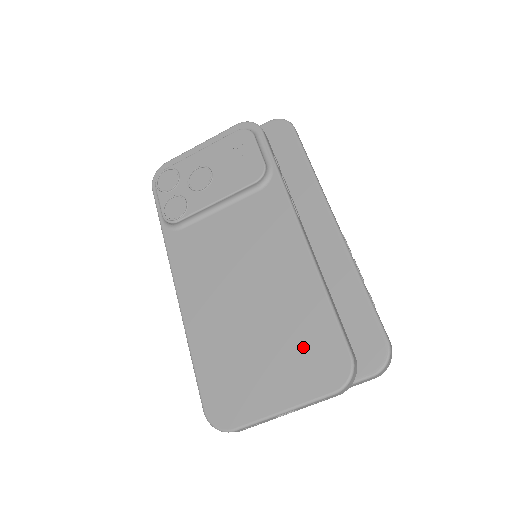
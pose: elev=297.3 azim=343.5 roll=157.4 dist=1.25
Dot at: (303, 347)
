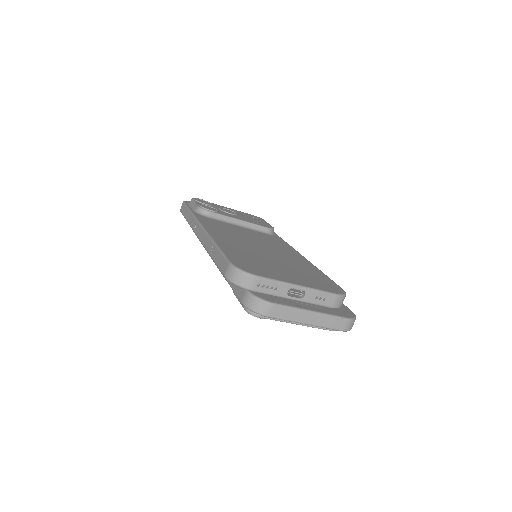
Dot at: (309, 275)
